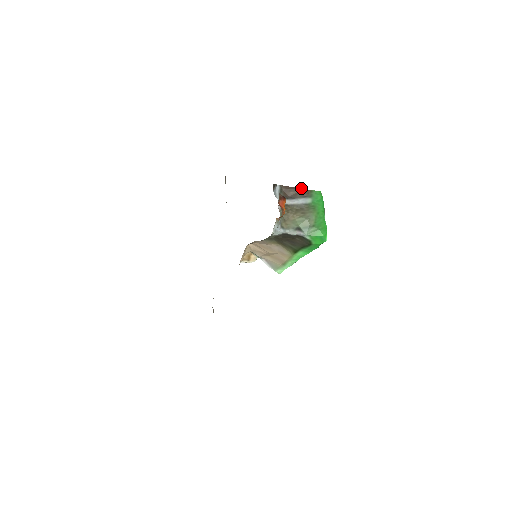
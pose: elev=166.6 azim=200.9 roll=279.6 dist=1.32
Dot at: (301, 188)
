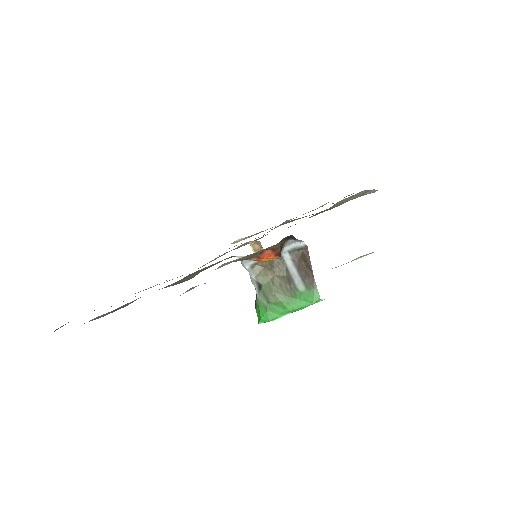
Dot at: occluded
